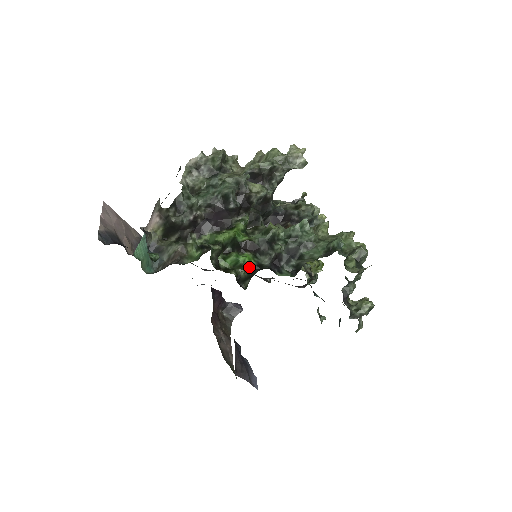
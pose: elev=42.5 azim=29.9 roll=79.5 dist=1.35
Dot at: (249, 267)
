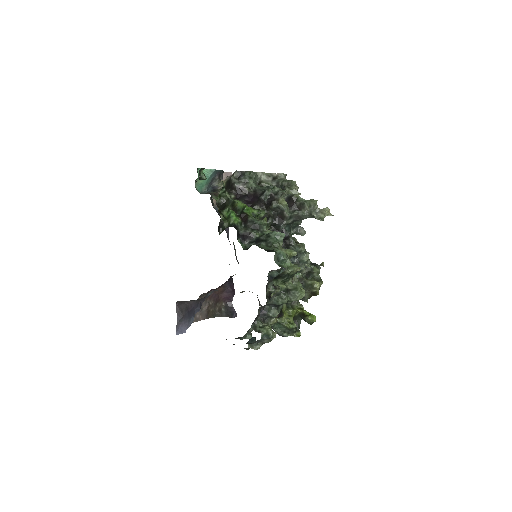
Dot at: (231, 222)
